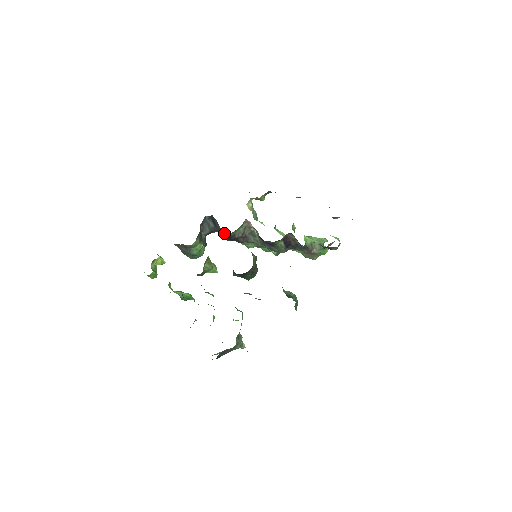
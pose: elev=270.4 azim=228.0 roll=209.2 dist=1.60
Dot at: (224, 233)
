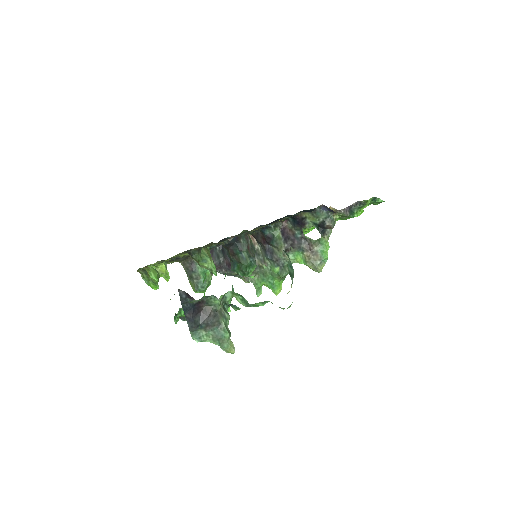
Dot at: occluded
